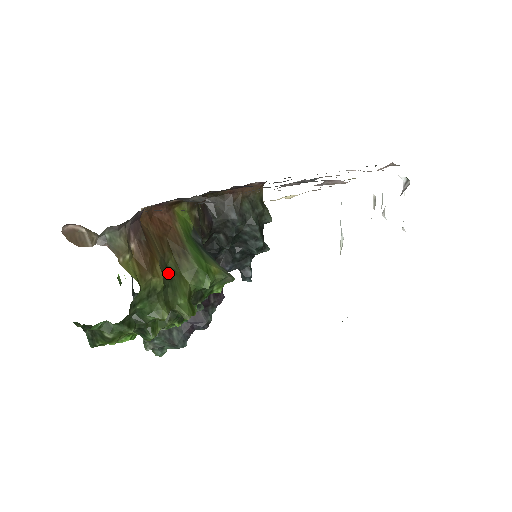
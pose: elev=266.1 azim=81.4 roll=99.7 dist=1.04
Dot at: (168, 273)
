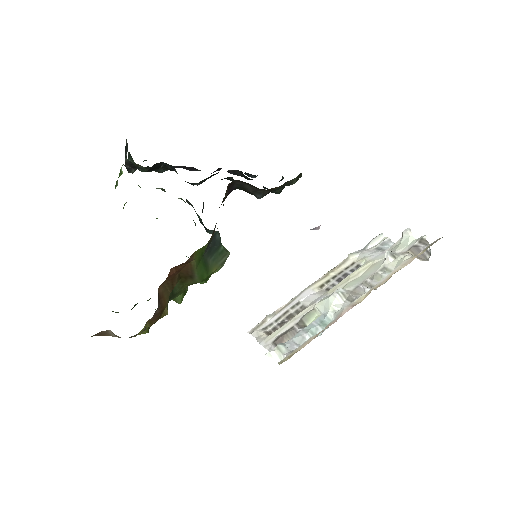
Dot at: (172, 292)
